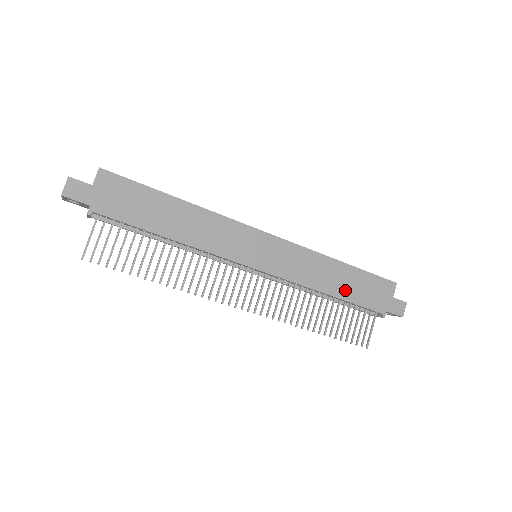
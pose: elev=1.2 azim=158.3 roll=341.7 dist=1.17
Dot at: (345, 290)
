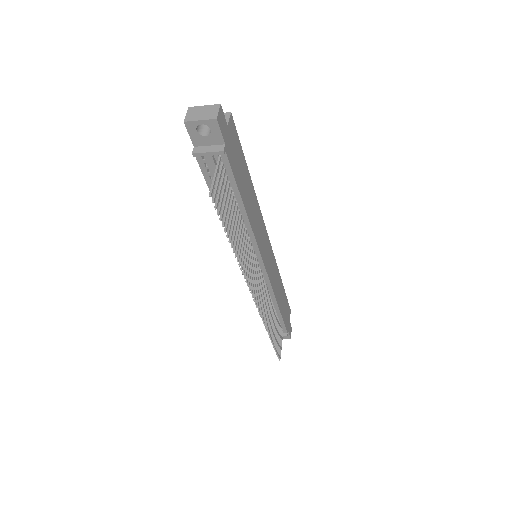
Dot at: (282, 306)
